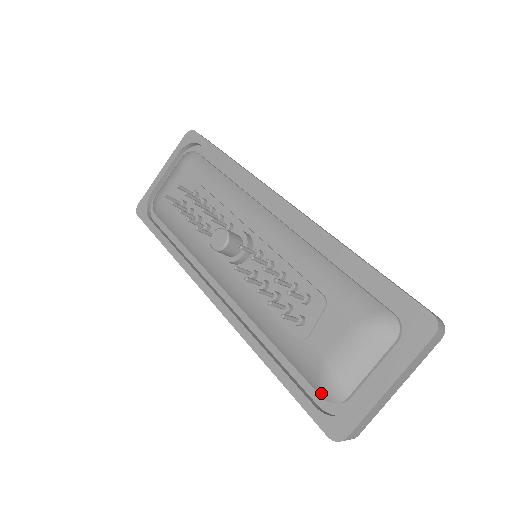
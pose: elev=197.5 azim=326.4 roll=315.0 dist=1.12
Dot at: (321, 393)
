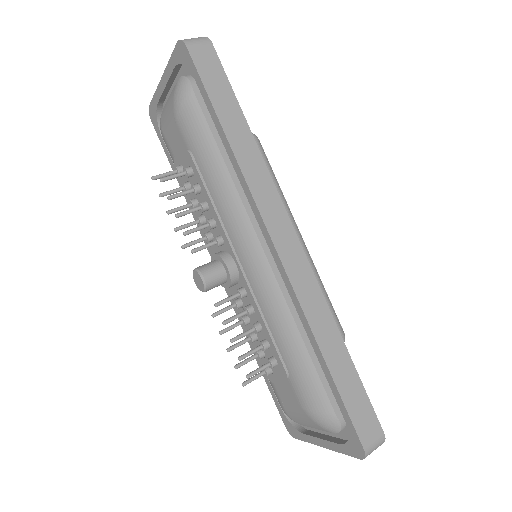
Dot at: occluded
